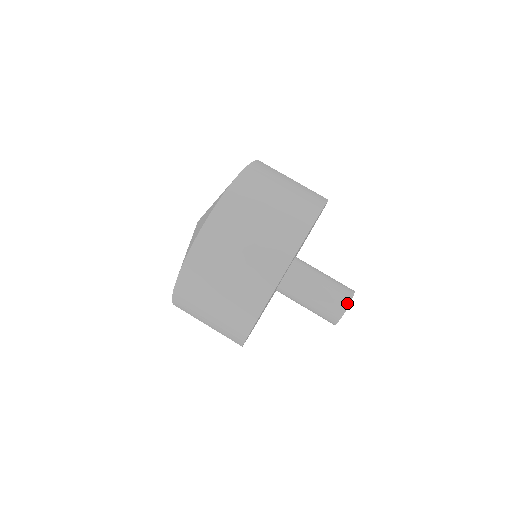
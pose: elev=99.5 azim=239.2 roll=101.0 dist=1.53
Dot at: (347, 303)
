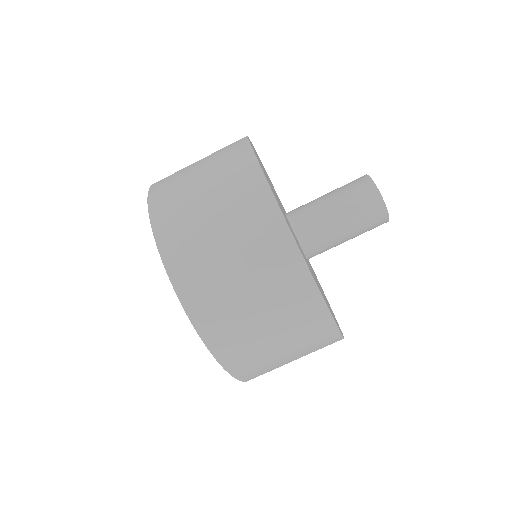
Dot at: (381, 203)
